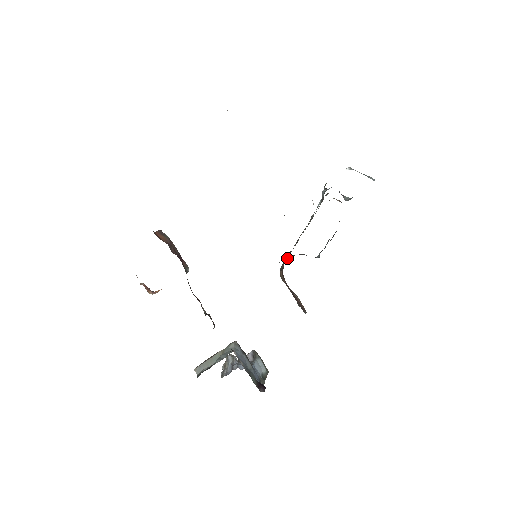
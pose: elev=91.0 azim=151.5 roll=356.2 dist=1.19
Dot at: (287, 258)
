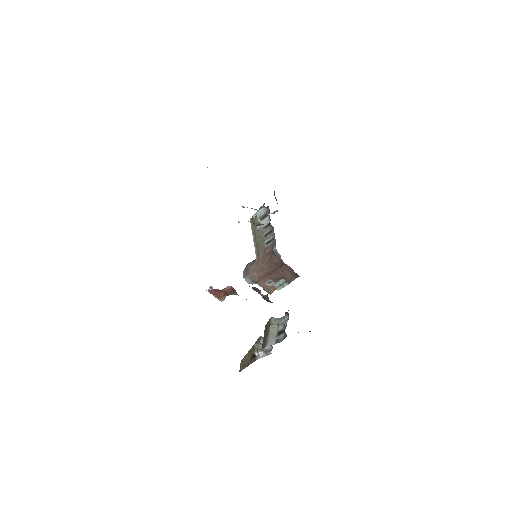
Dot at: (249, 265)
